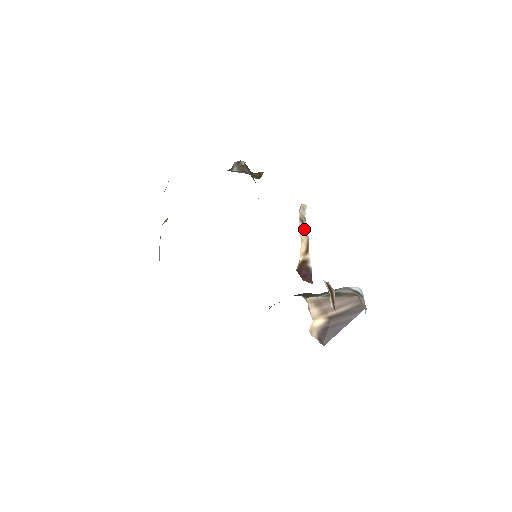
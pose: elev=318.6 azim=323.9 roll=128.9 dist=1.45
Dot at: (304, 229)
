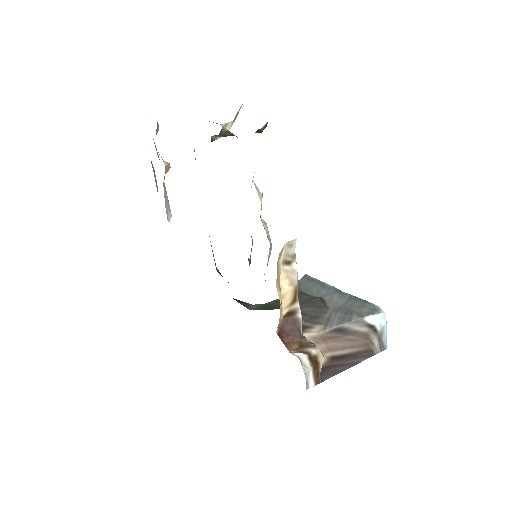
Dot at: (290, 273)
